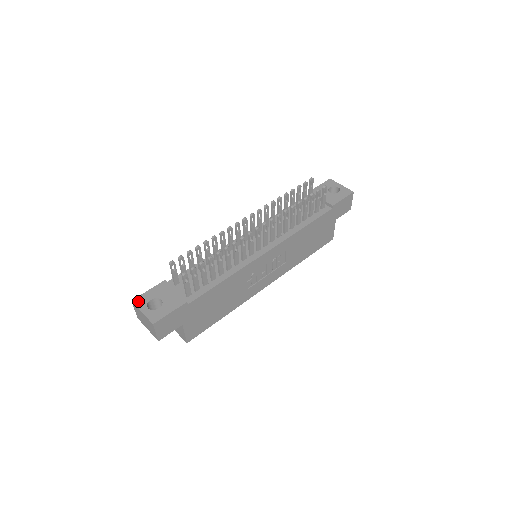
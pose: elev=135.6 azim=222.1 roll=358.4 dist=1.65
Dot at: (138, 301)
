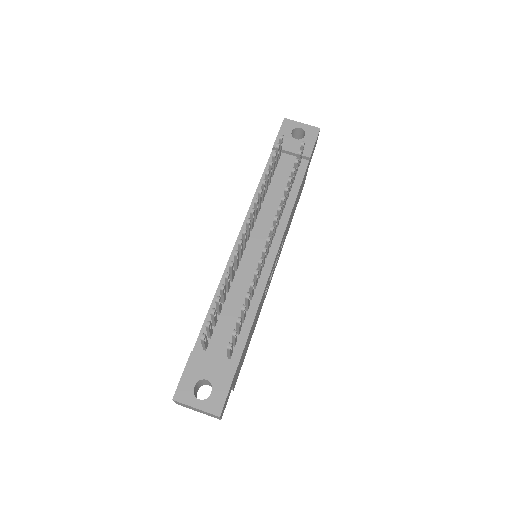
Dot at: (181, 396)
